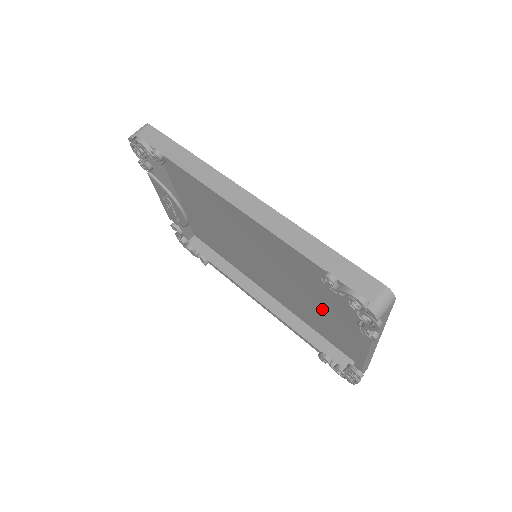
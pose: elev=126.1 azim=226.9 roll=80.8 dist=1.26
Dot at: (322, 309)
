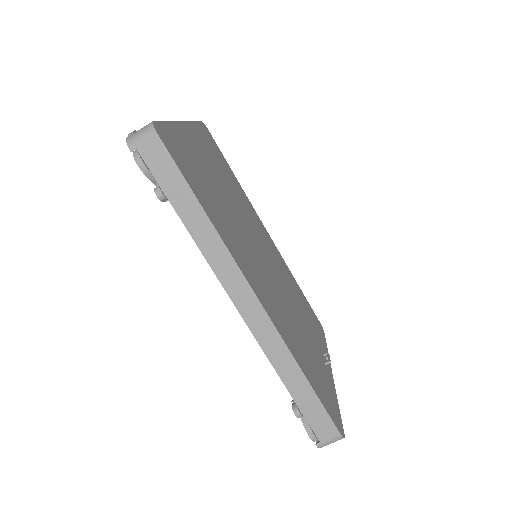
Dot at: occluded
